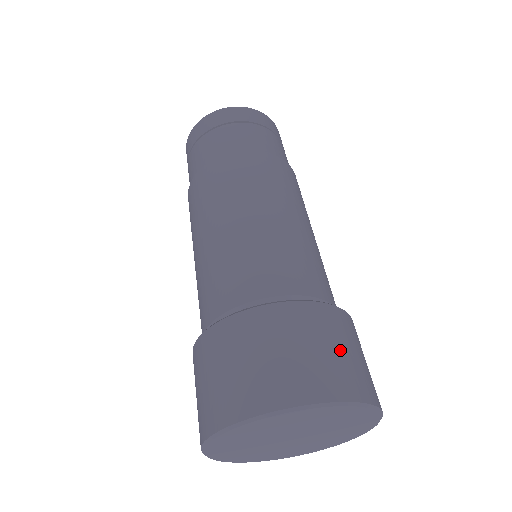
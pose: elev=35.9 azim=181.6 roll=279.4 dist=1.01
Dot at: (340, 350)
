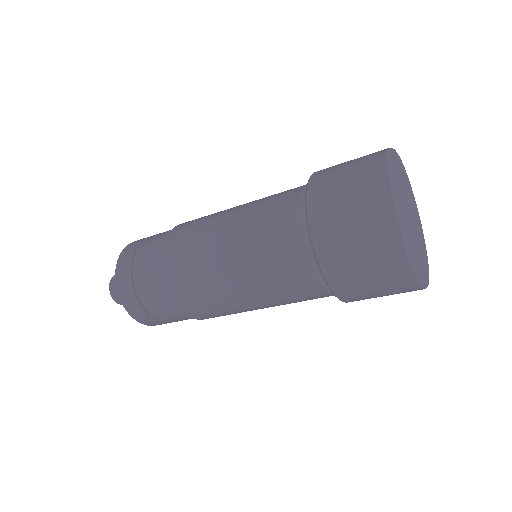
Dot at: occluded
